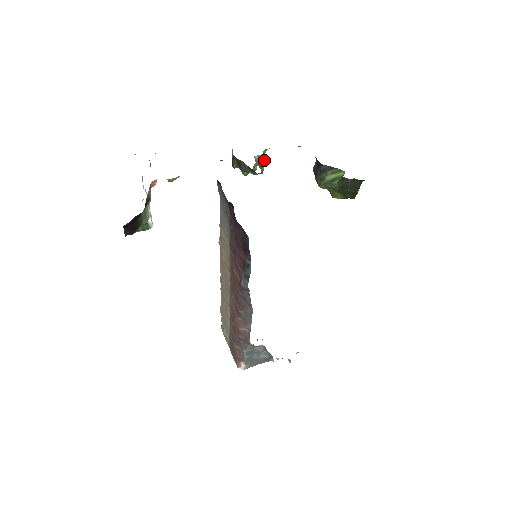
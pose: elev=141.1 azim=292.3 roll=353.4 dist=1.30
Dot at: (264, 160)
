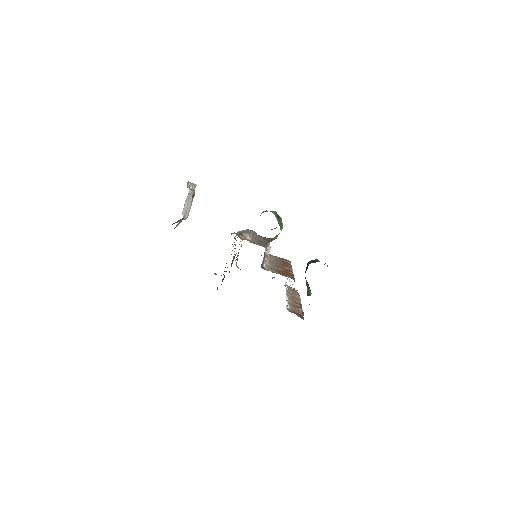
Dot at: (276, 238)
